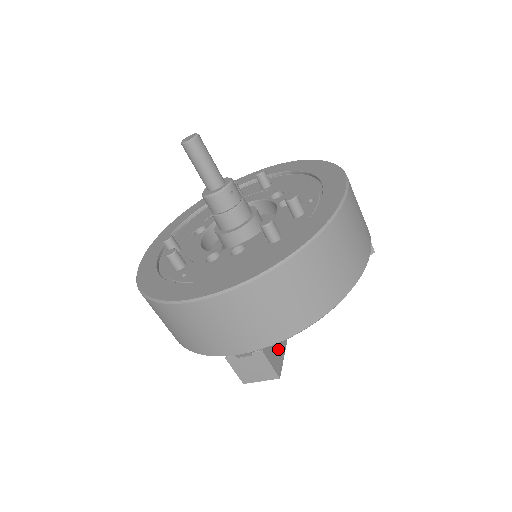
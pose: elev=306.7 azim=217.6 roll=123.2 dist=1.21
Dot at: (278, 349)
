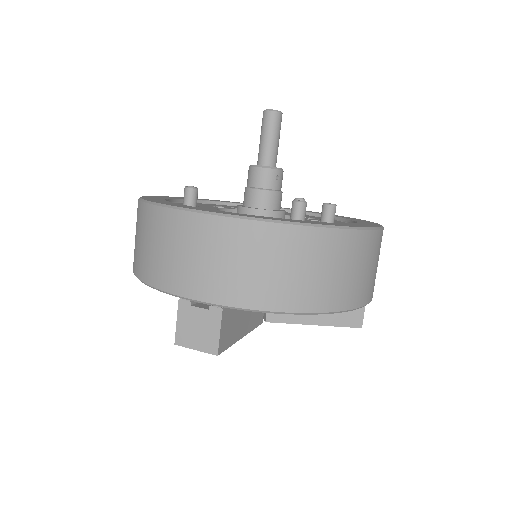
Dot at: (232, 331)
